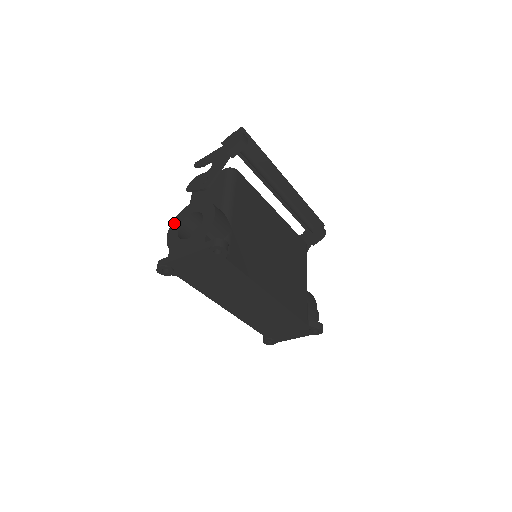
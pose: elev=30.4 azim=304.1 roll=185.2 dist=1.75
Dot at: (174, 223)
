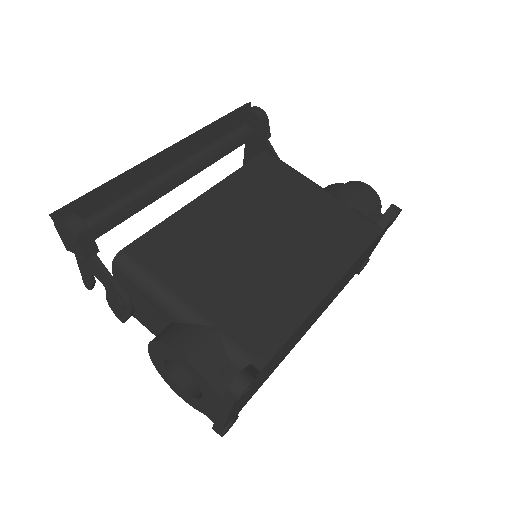
Dot at: (167, 382)
